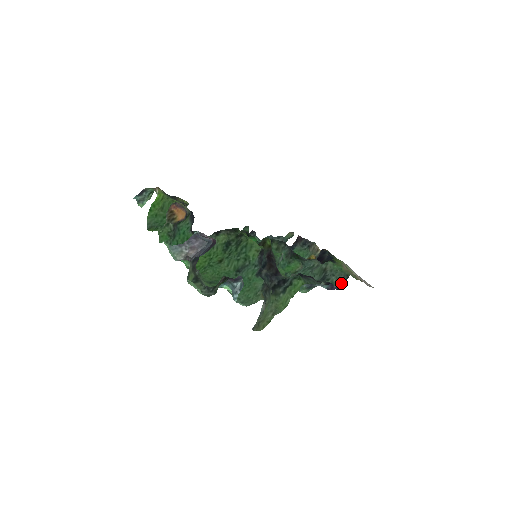
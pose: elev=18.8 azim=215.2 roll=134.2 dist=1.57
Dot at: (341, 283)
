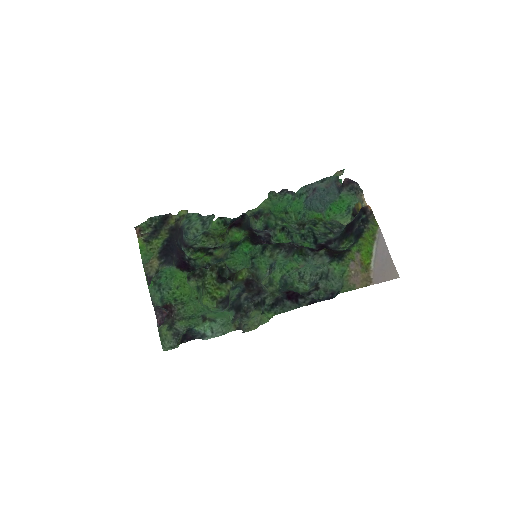
Dot at: (338, 290)
